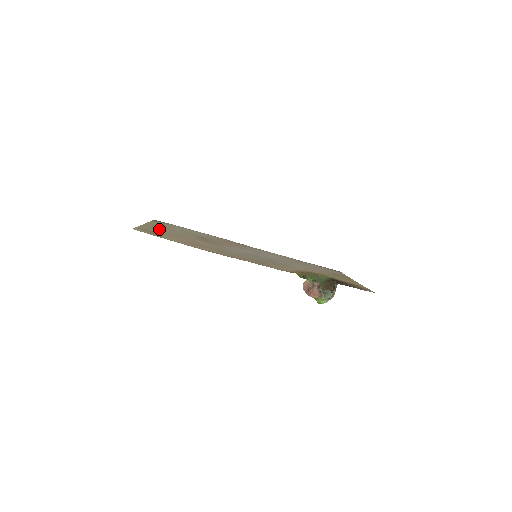
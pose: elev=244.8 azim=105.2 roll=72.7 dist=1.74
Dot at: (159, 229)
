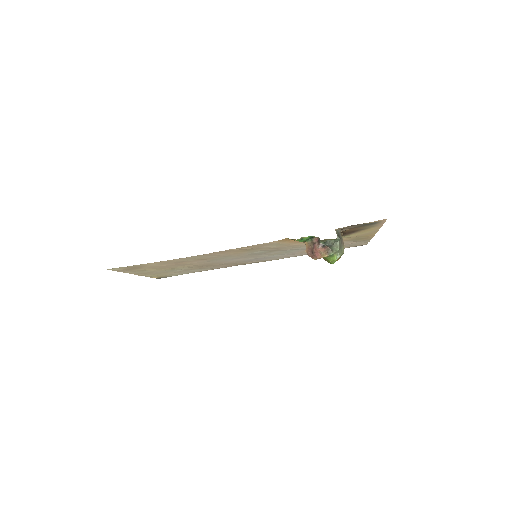
Dot at: (147, 271)
